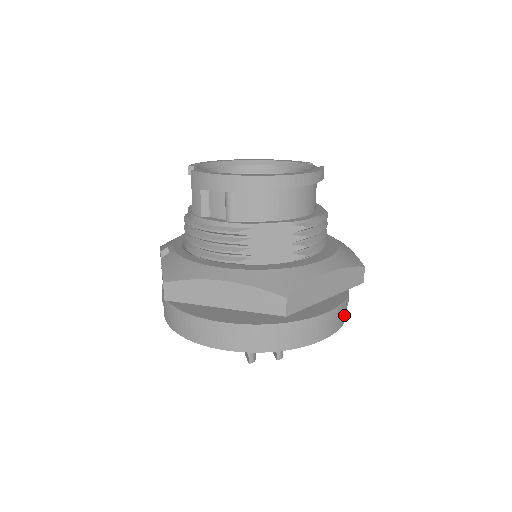
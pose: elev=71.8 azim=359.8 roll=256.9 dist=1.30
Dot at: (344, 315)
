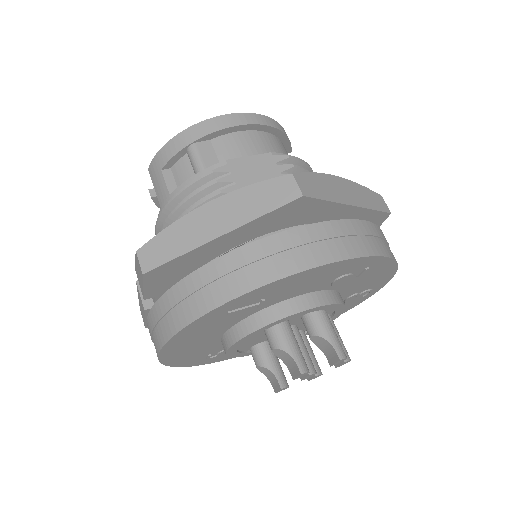
Dot at: (391, 252)
